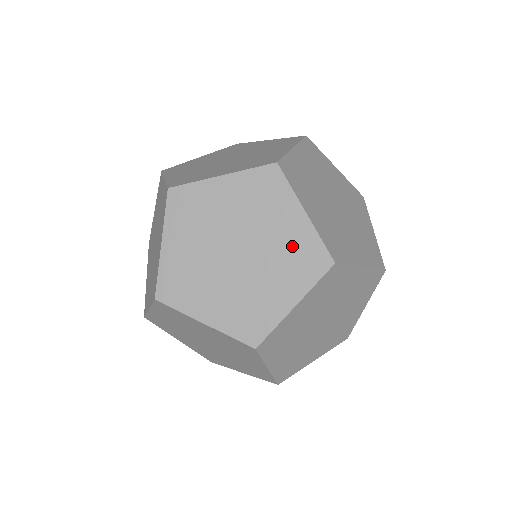
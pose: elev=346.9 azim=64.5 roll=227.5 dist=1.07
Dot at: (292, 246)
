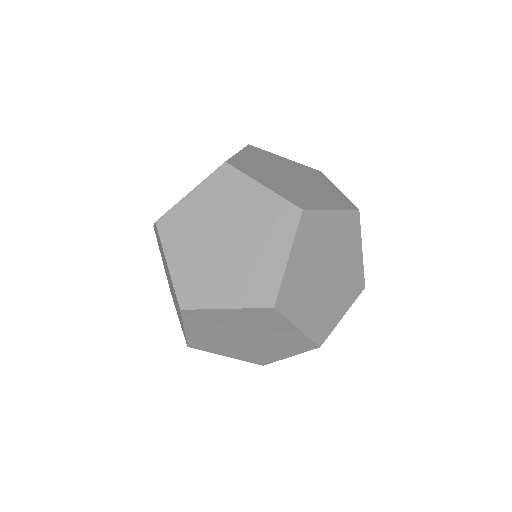
Dot at: occluded
